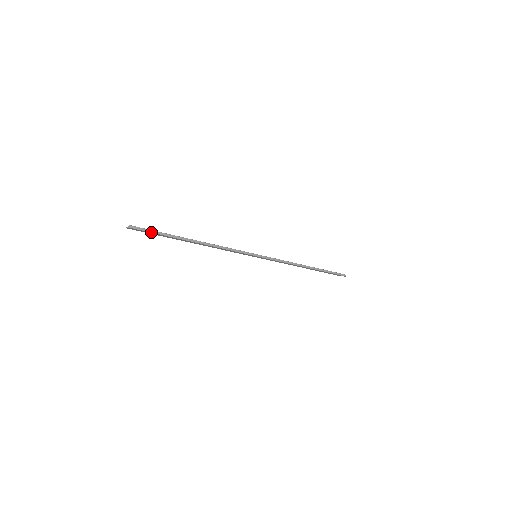
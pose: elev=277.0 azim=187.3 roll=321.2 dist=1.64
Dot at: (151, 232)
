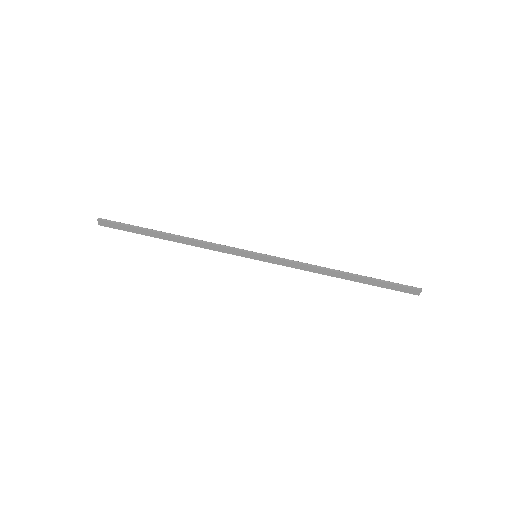
Dot at: (120, 224)
